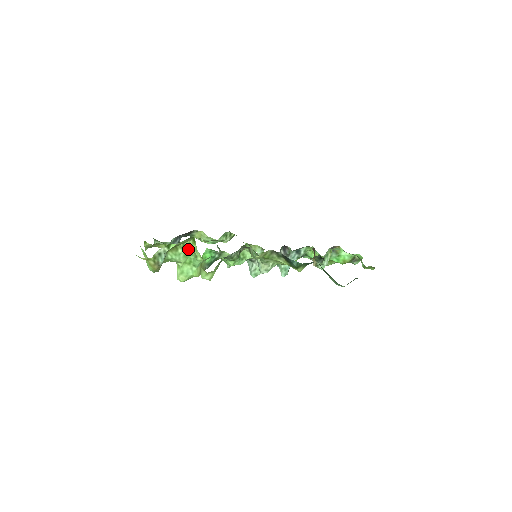
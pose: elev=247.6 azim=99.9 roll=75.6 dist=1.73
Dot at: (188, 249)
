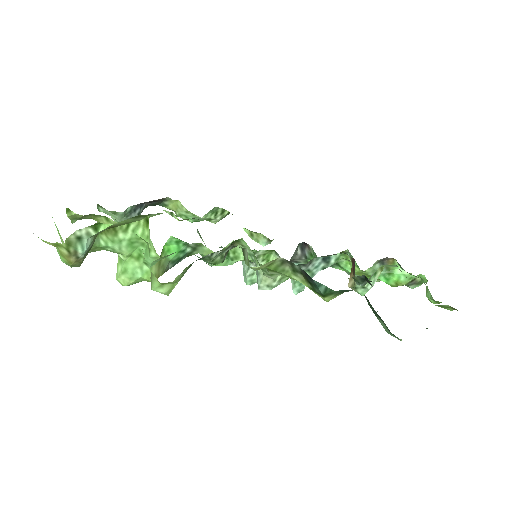
Dot at: (136, 234)
